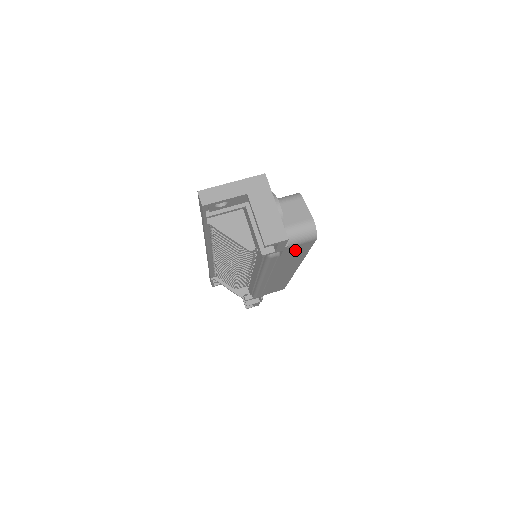
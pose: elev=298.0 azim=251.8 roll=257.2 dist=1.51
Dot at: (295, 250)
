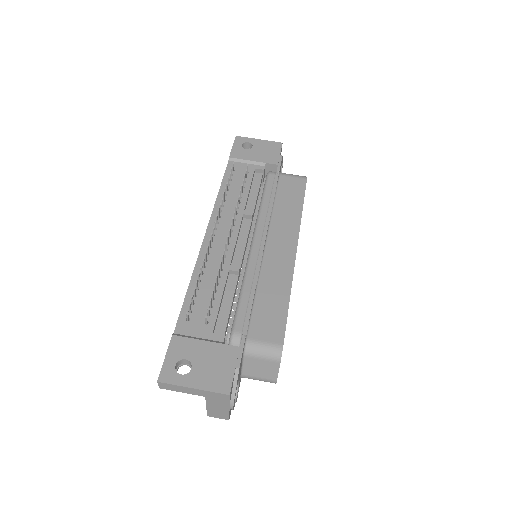
Dot at: occluded
